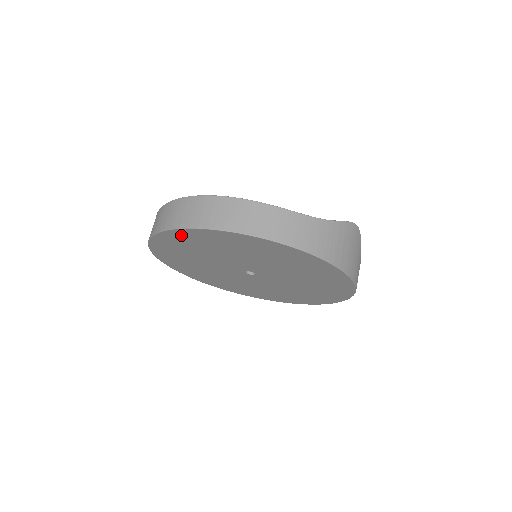
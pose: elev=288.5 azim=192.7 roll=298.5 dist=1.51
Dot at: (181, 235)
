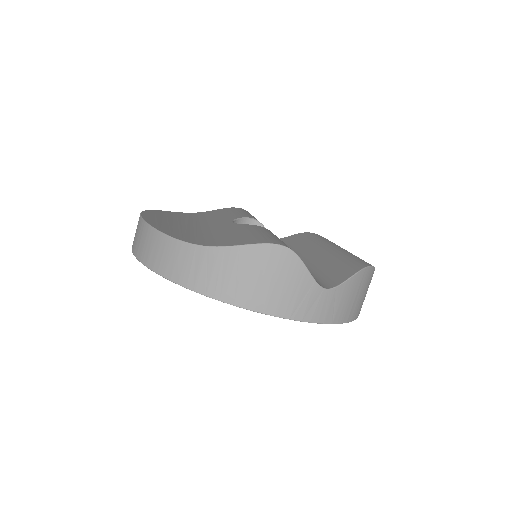
Dot at: occluded
